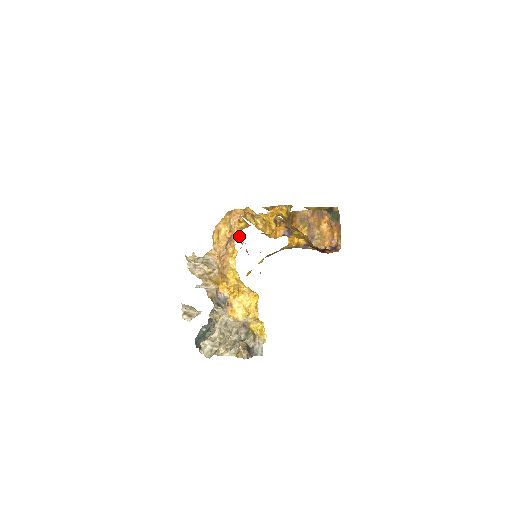
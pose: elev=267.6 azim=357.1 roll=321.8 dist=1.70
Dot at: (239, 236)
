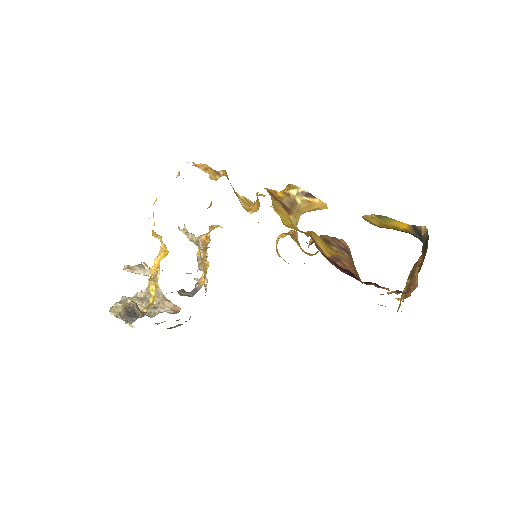
Dot at: occluded
